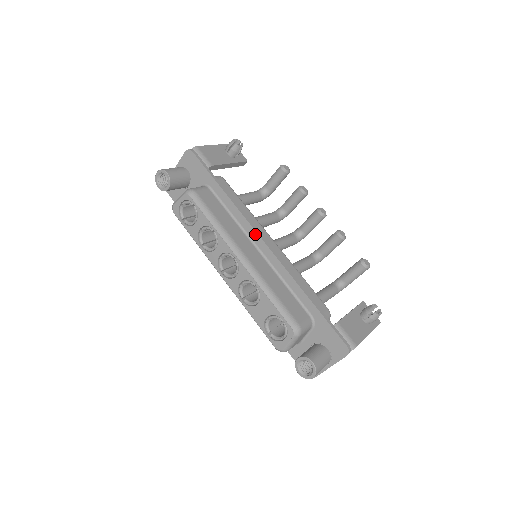
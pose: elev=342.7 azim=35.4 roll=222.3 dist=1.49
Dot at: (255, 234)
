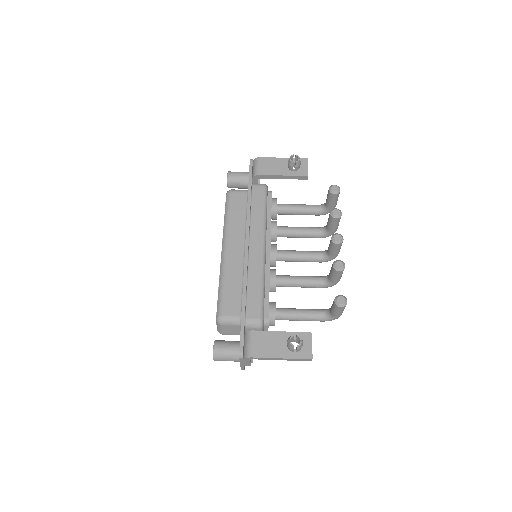
Dot at: (246, 236)
